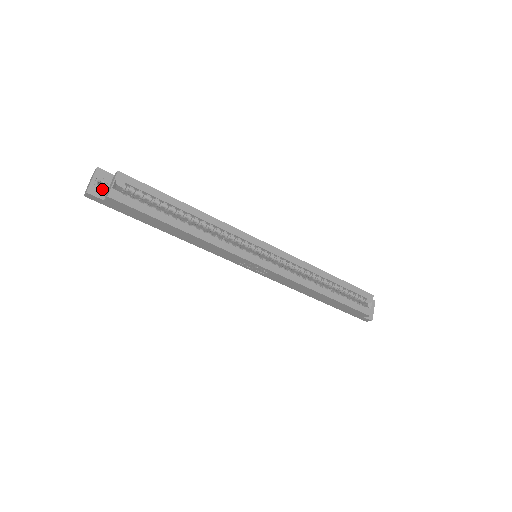
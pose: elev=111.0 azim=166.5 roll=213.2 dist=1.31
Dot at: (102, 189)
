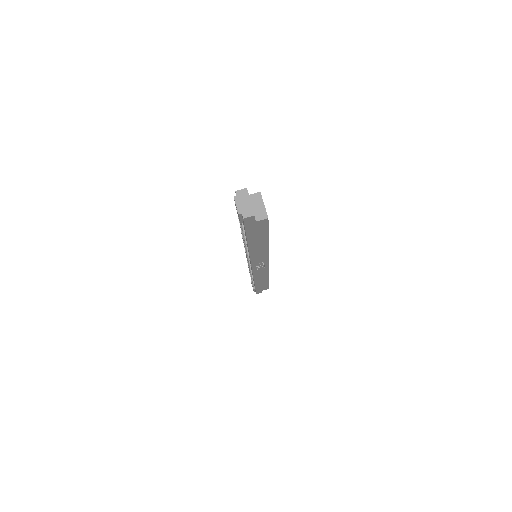
Dot at: occluded
